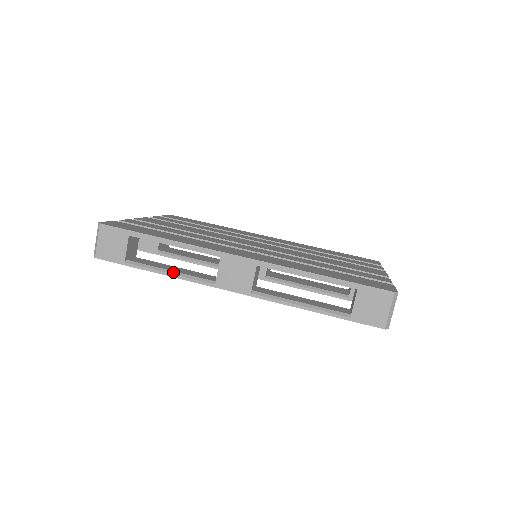
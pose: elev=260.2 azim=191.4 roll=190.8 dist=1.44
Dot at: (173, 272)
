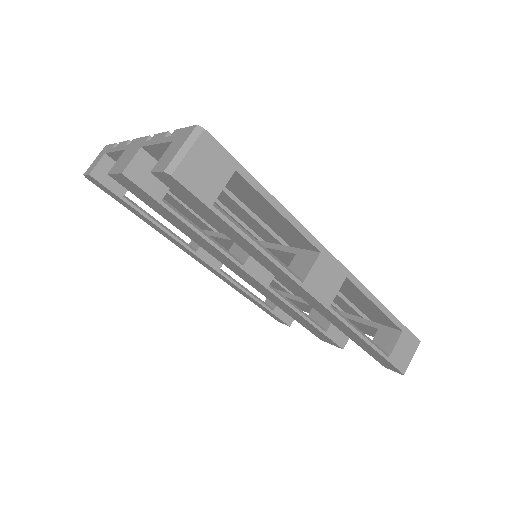
Dot at: (265, 248)
